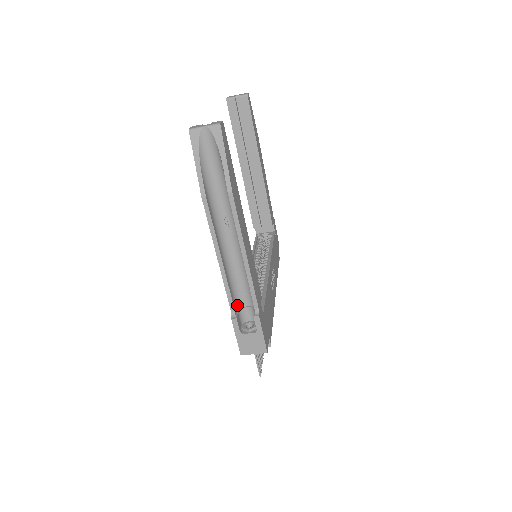
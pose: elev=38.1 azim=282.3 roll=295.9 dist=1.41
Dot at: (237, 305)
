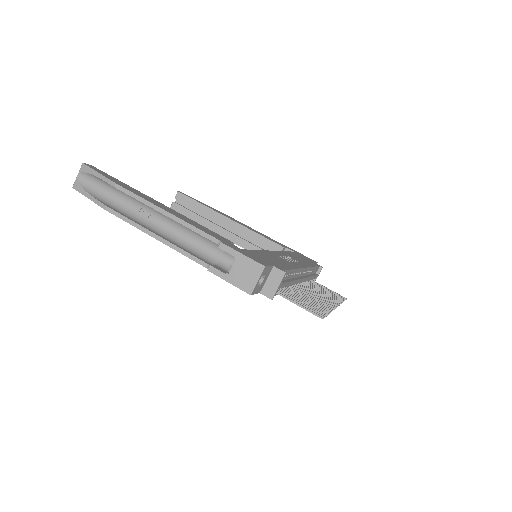
Dot at: (211, 262)
